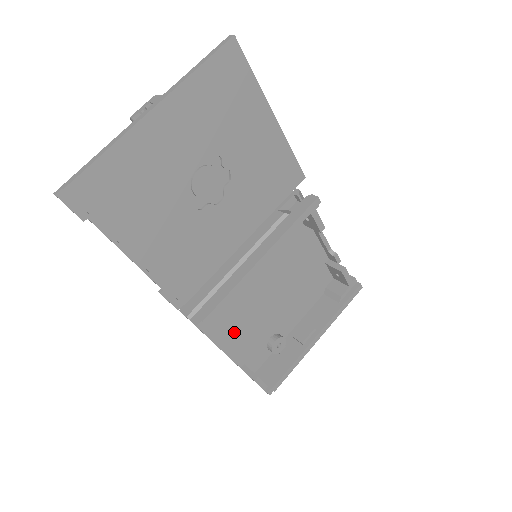
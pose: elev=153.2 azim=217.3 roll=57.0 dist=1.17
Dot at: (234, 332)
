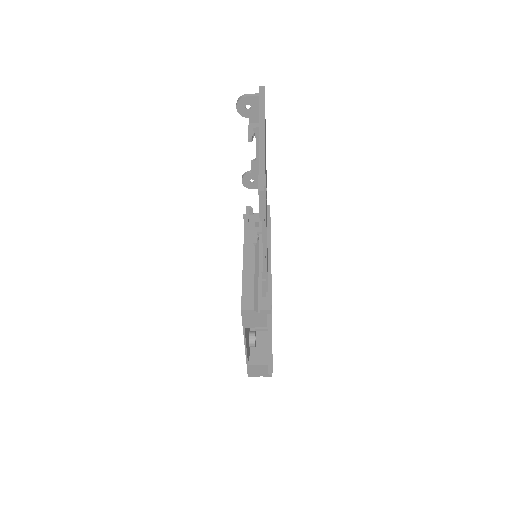
Dot at: (246, 330)
